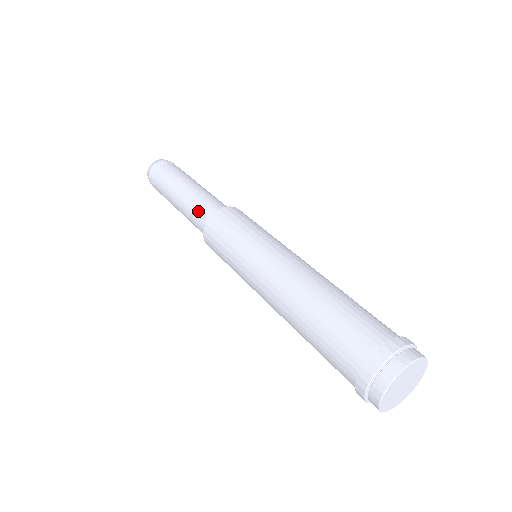
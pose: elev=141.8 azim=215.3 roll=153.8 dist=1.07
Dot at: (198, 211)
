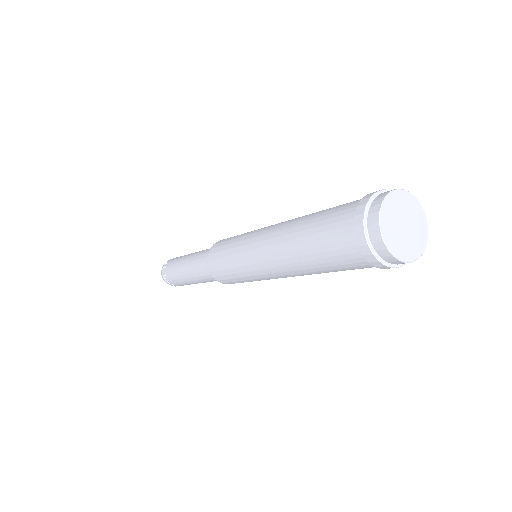
Dot at: (204, 253)
